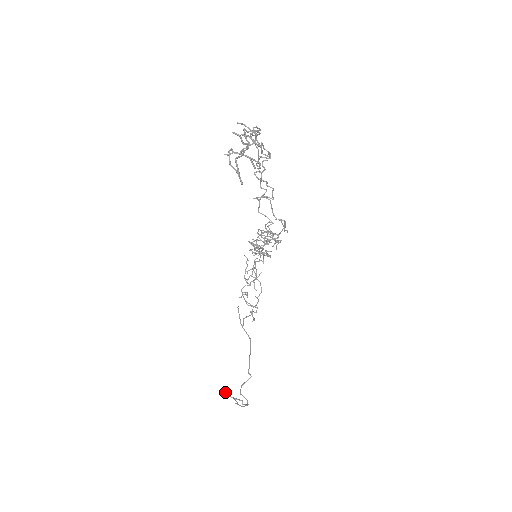
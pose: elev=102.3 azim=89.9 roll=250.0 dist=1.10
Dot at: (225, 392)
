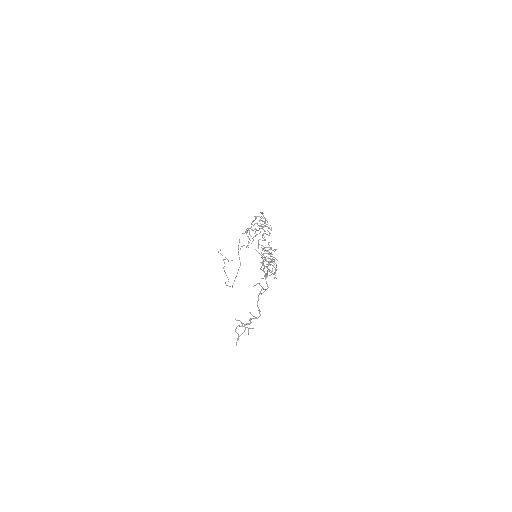
Dot at: (220, 249)
